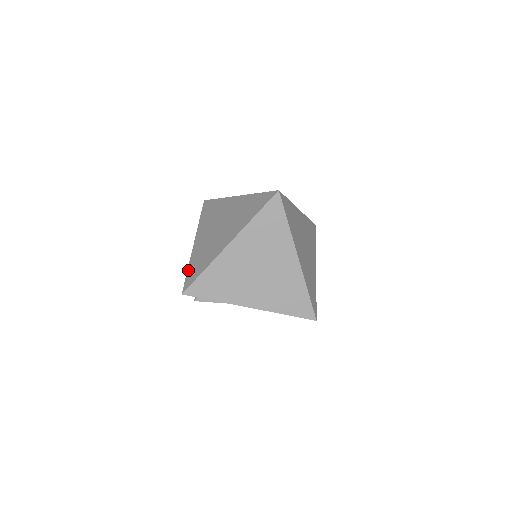
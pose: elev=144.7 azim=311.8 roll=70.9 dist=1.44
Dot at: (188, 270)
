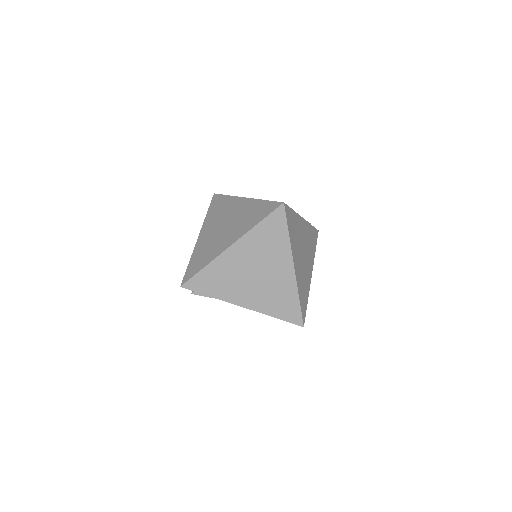
Dot at: (189, 263)
